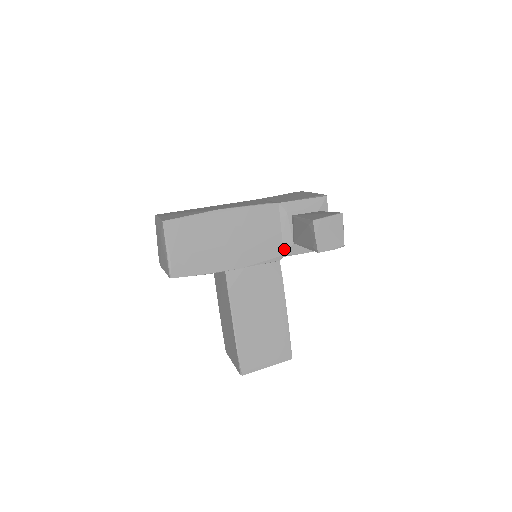
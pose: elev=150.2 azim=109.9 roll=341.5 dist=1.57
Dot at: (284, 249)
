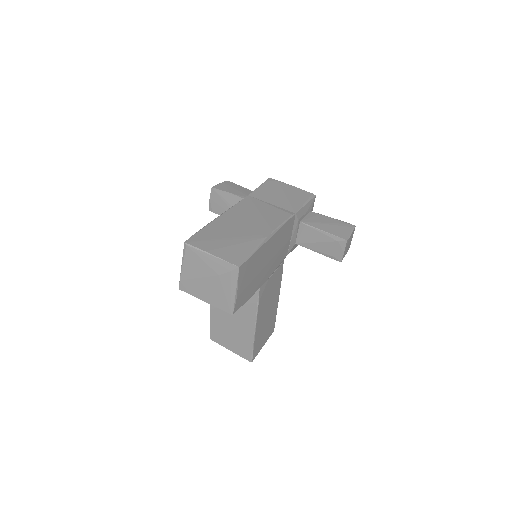
Dot at: (289, 250)
